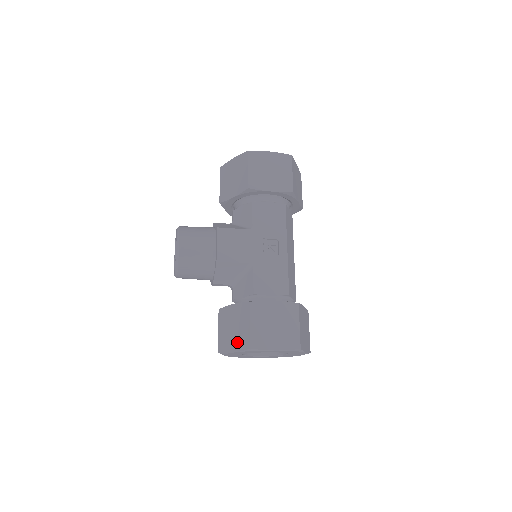
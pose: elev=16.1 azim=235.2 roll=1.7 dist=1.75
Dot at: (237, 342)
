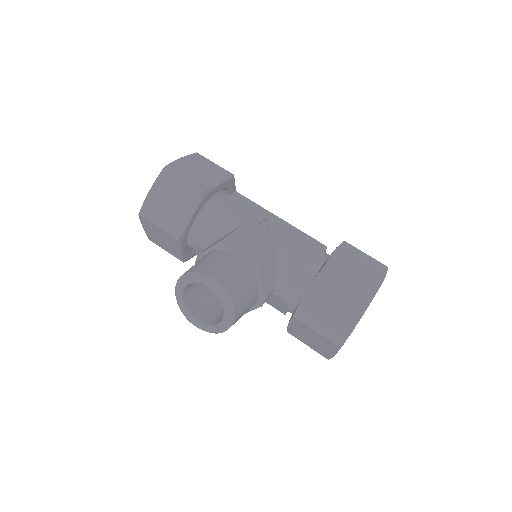
Dot at: (352, 310)
